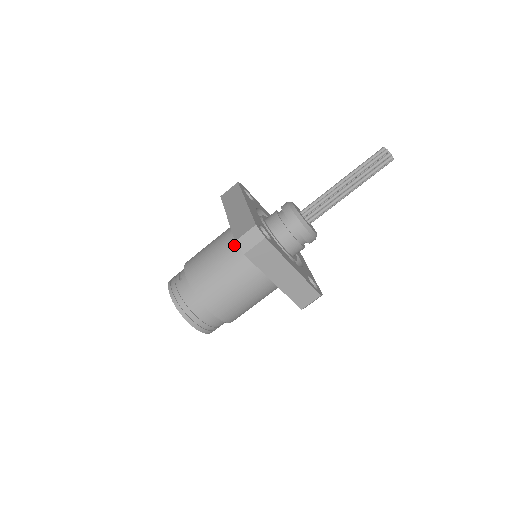
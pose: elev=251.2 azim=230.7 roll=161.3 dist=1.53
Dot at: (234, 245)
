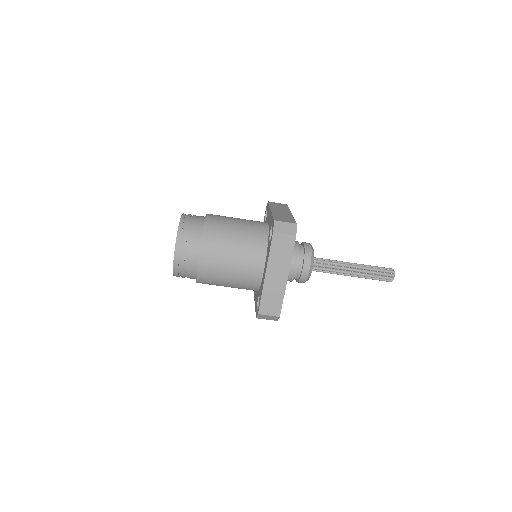
Dot at: (259, 229)
